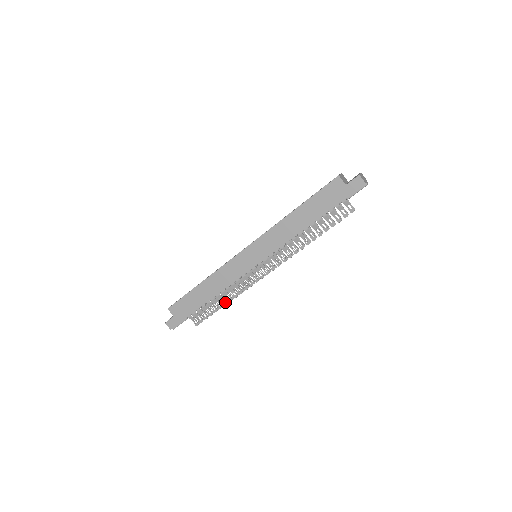
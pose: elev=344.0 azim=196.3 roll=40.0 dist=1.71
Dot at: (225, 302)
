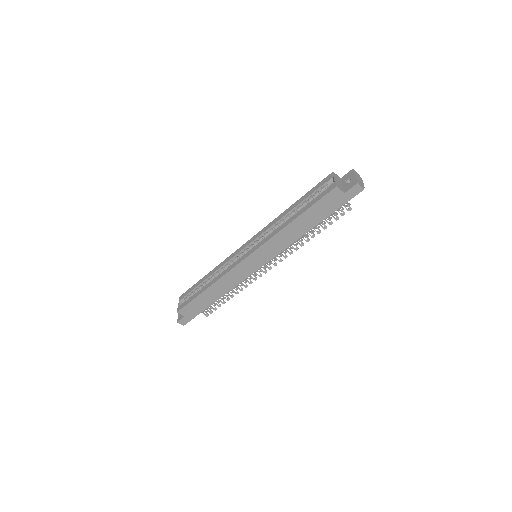
Dot at: (232, 295)
